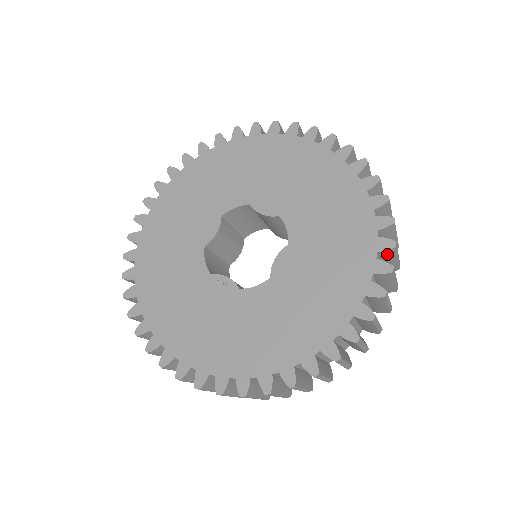
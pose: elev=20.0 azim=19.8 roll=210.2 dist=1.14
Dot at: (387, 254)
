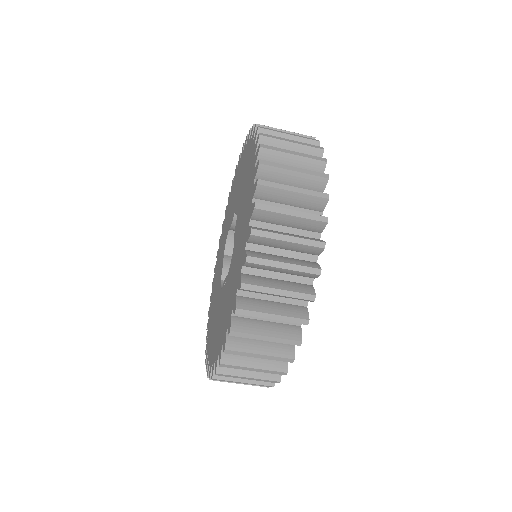
Dot at: occluded
